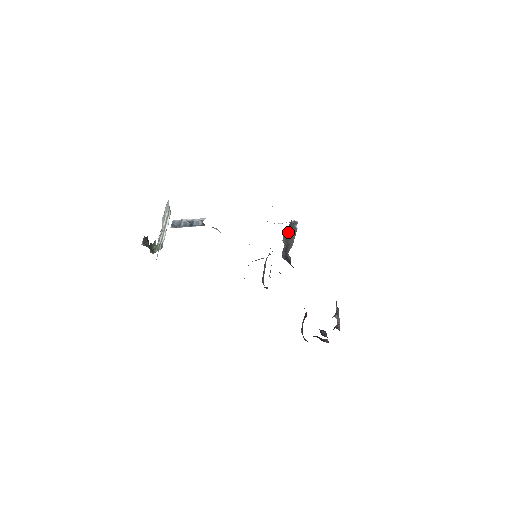
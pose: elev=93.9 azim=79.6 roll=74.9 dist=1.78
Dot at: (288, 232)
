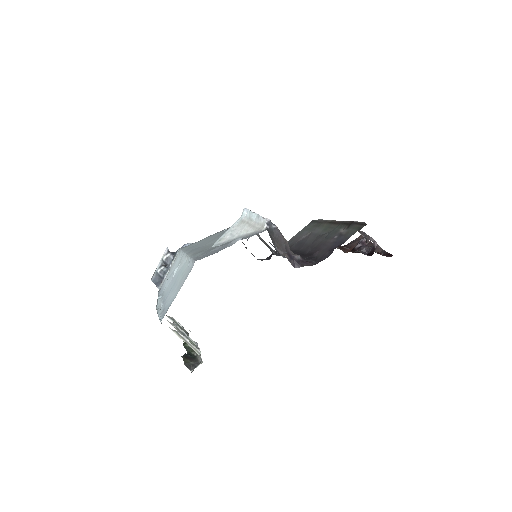
Dot at: (274, 241)
